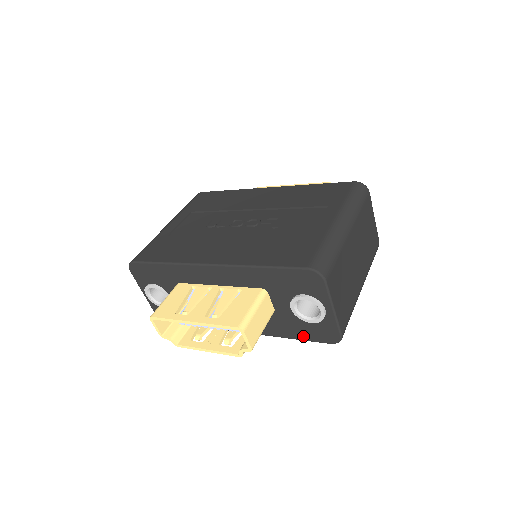
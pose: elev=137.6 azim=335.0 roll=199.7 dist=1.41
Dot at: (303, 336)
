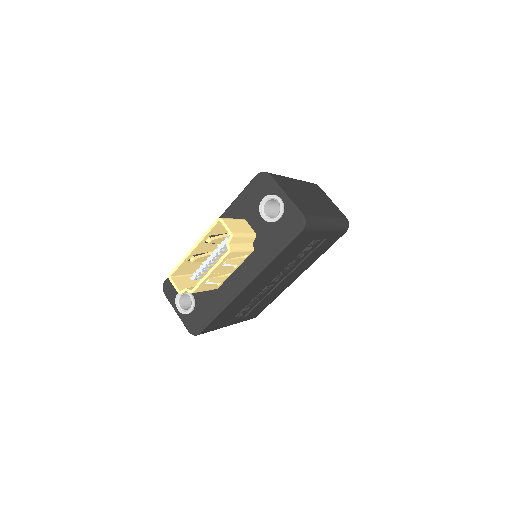
Dot at: (283, 242)
